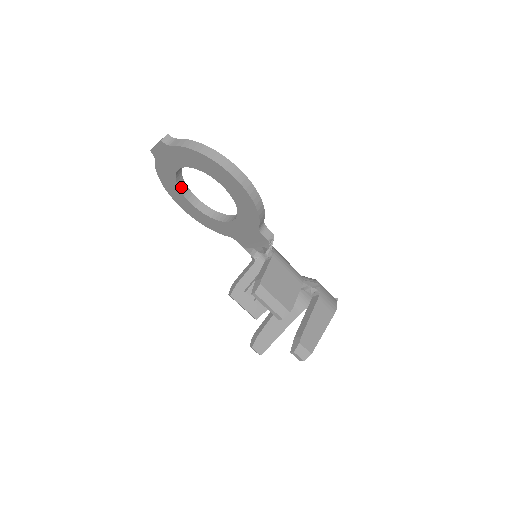
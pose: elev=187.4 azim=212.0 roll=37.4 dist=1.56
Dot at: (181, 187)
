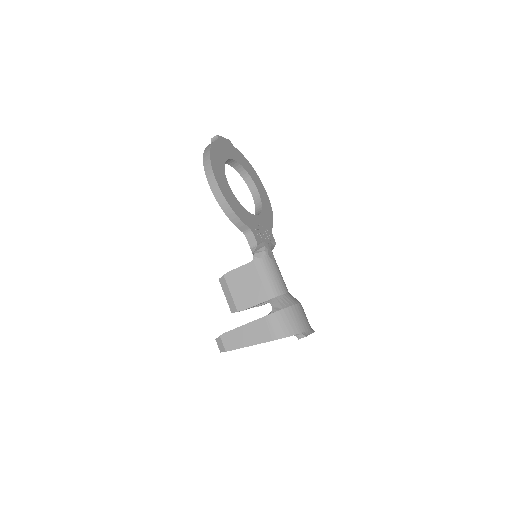
Dot at: (246, 178)
